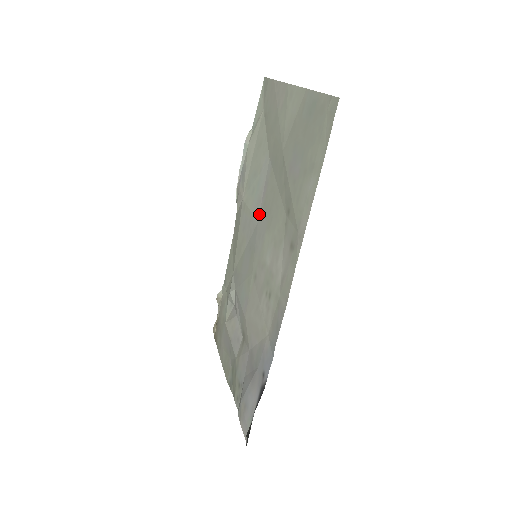
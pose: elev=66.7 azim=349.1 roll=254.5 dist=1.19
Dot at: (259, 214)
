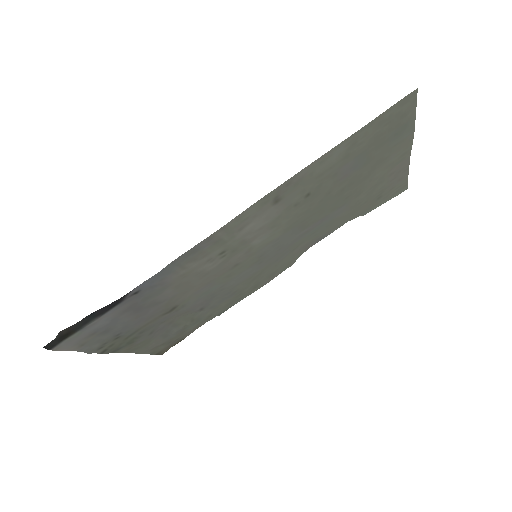
Dot at: (295, 237)
